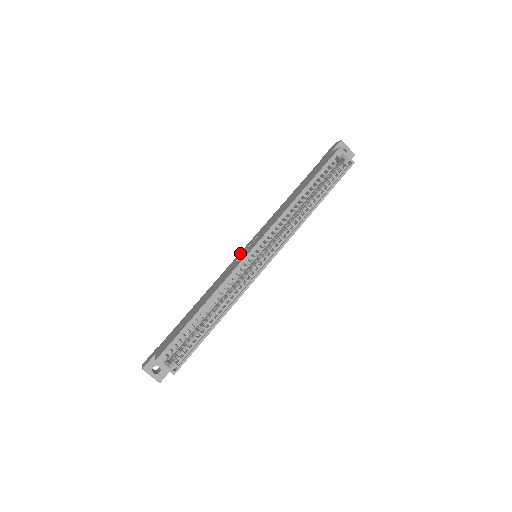
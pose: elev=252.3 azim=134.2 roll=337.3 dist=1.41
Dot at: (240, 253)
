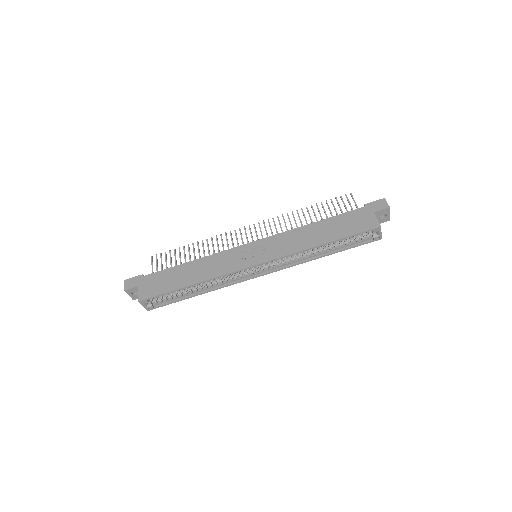
Dot at: (245, 246)
